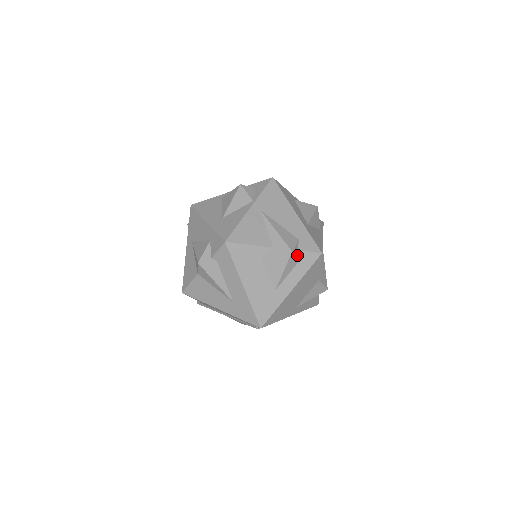
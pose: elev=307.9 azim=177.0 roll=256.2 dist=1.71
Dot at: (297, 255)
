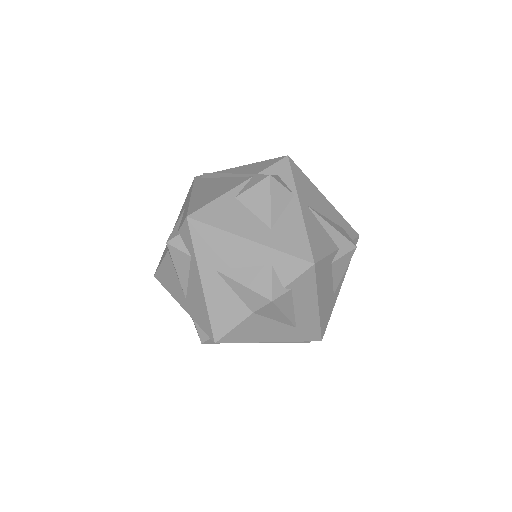
Dot at: occluded
